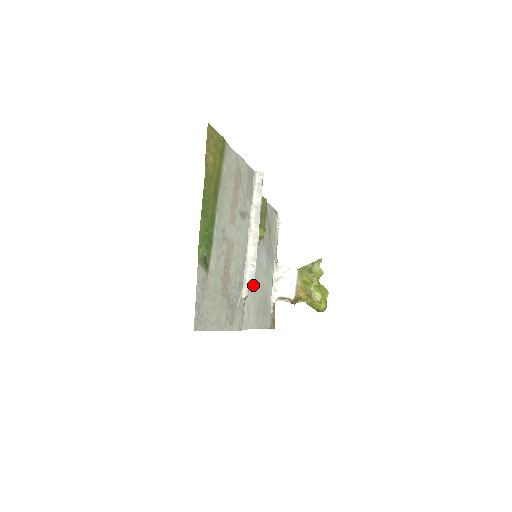
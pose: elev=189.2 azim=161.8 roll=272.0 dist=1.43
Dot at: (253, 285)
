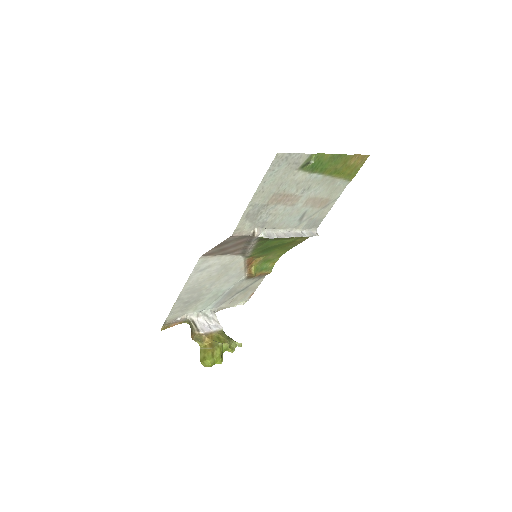
Dot at: (221, 271)
